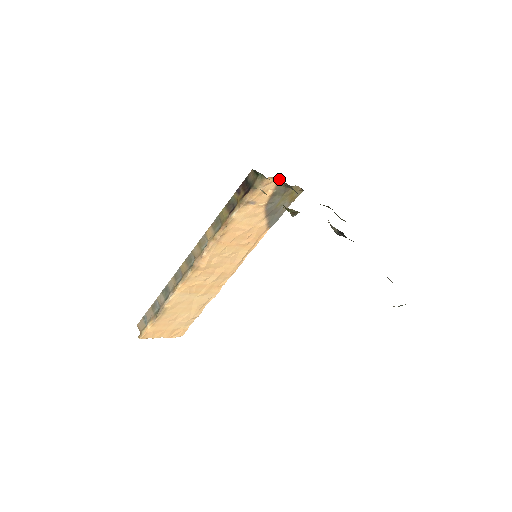
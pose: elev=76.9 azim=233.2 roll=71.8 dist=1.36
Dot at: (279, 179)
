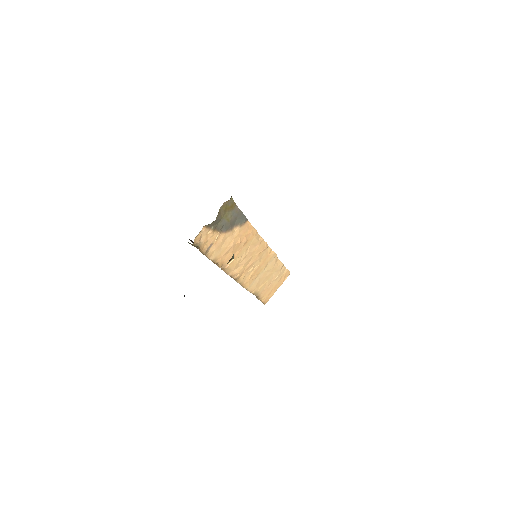
Dot at: (203, 226)
